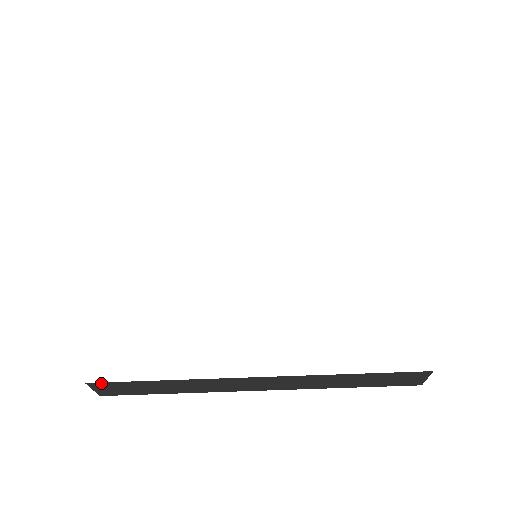
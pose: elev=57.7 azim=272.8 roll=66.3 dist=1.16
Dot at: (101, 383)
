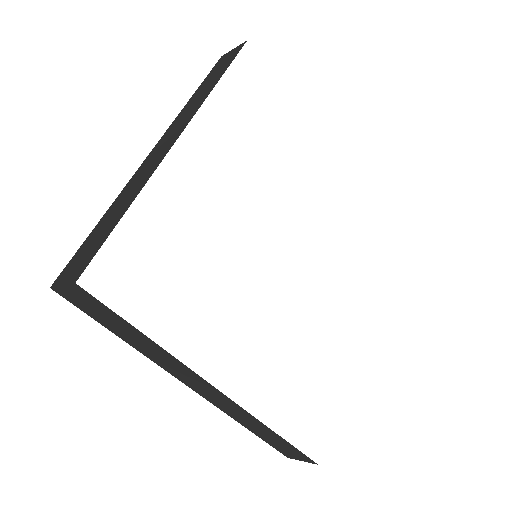
Dot at: (90, 295)
